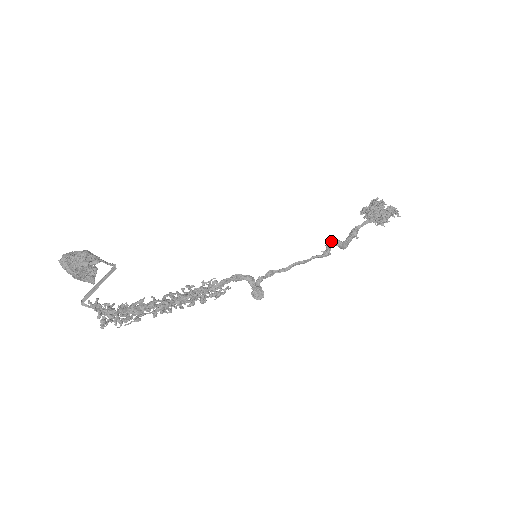
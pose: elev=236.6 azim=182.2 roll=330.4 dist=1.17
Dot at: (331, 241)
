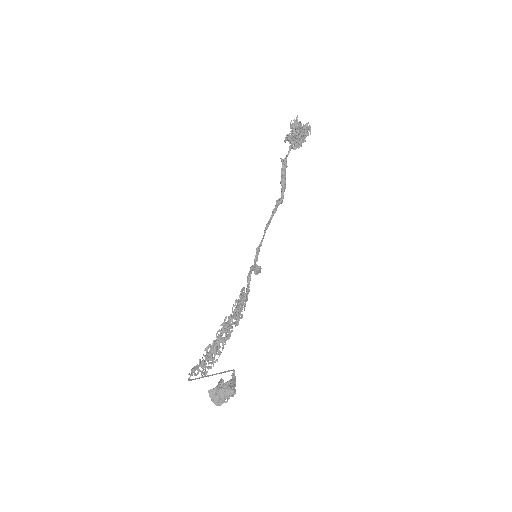
Dot at: (283, 196)
